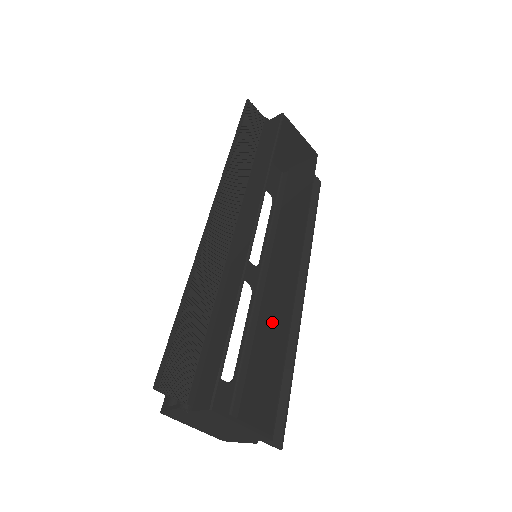
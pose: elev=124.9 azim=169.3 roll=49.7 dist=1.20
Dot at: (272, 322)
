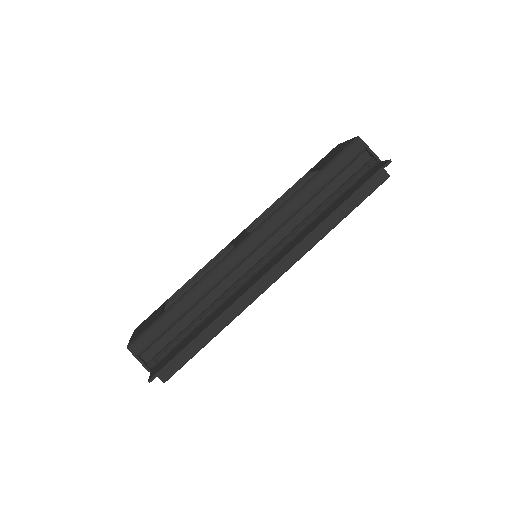
Dot at: occluded
